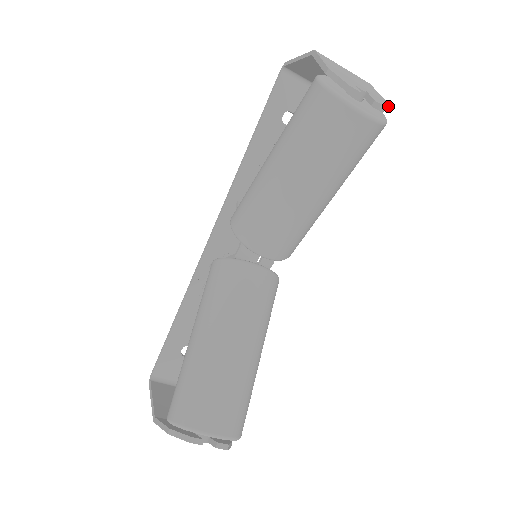
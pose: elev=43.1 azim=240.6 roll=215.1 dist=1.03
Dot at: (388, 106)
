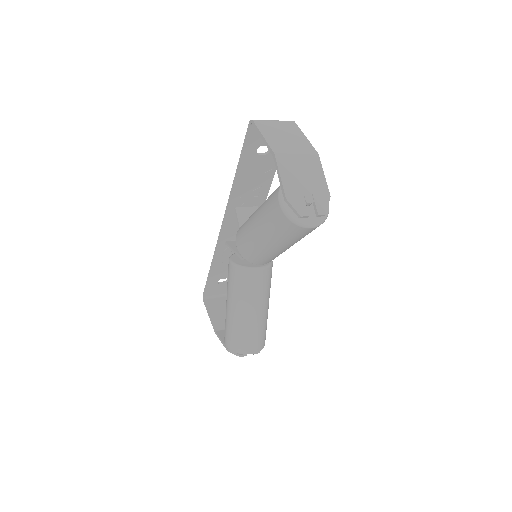
Dot at: (329, 198)
